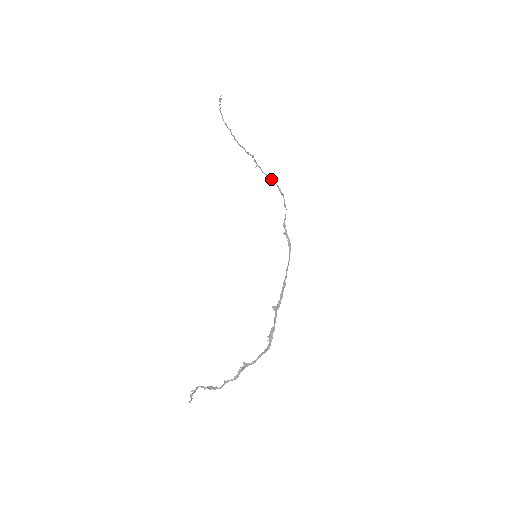
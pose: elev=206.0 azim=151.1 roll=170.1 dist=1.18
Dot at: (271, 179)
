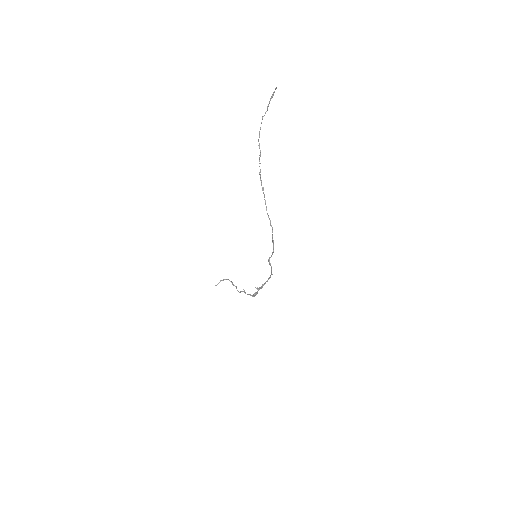
Dot at: occluded
